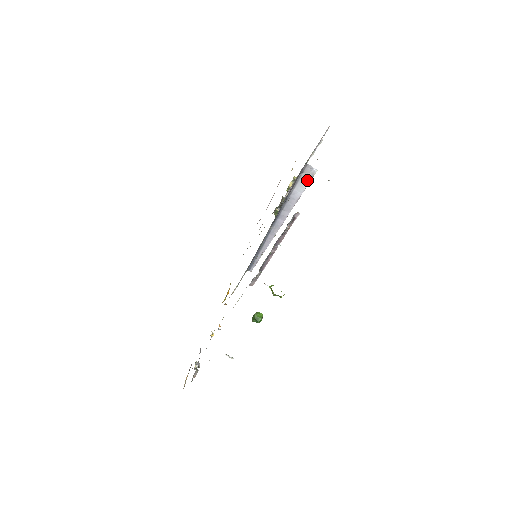
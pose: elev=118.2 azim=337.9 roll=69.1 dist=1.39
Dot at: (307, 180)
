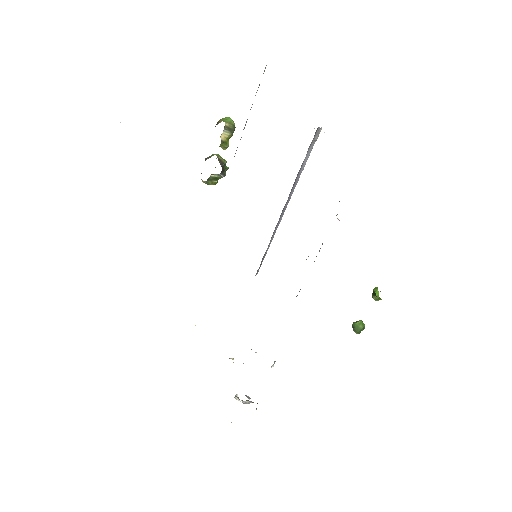
Dot at: (313, 145)
